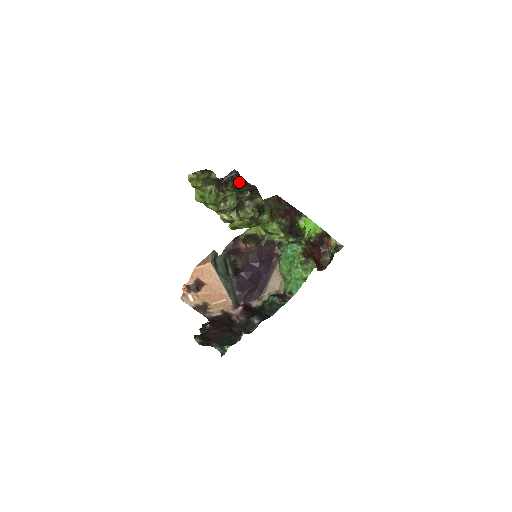
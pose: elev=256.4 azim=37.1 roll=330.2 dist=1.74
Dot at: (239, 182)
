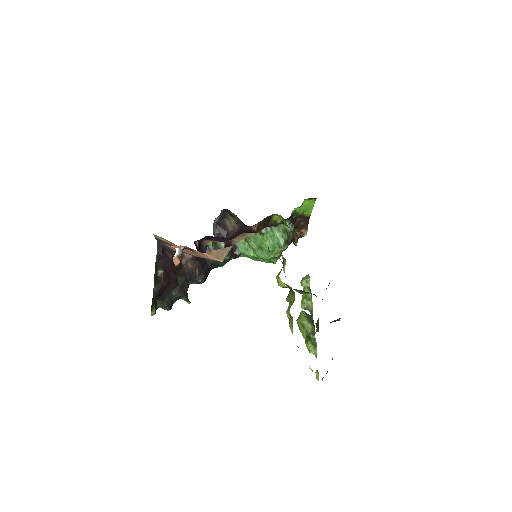
Dot at: occluded
